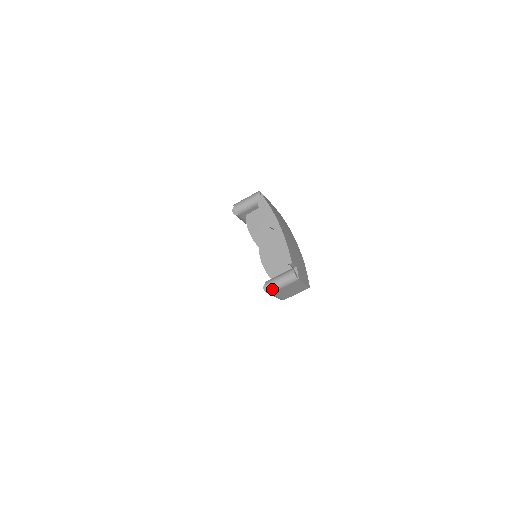
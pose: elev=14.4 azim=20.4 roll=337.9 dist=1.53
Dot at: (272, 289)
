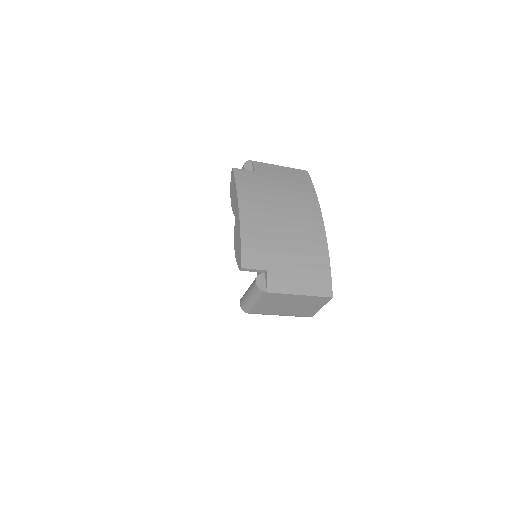
Dot at: (245, 307)
